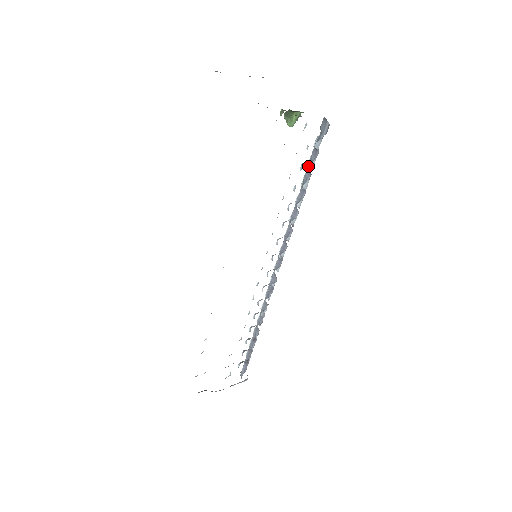
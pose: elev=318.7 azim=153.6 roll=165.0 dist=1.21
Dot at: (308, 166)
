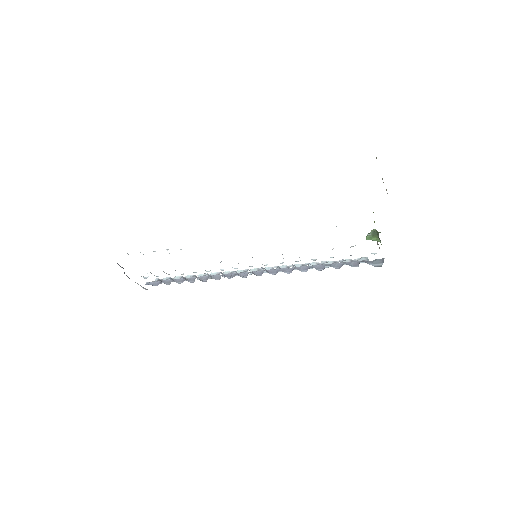
Dot at: (344, 263)
